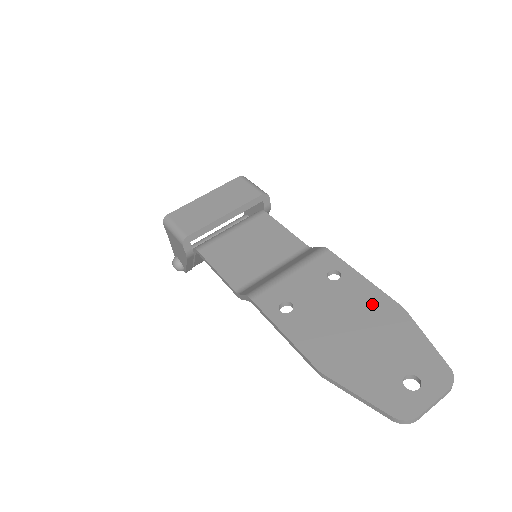
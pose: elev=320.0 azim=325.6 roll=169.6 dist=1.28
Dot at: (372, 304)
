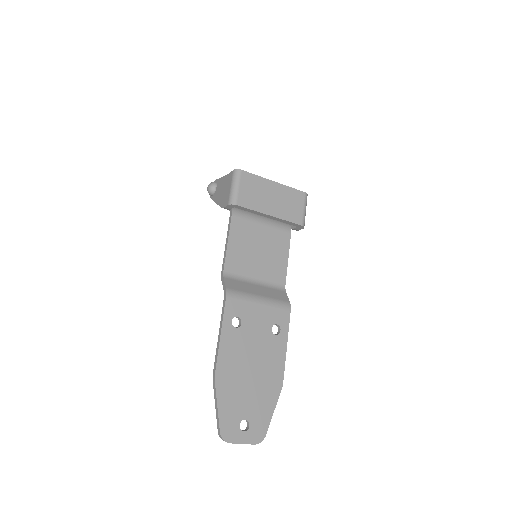
Dot at: (273, 367)
